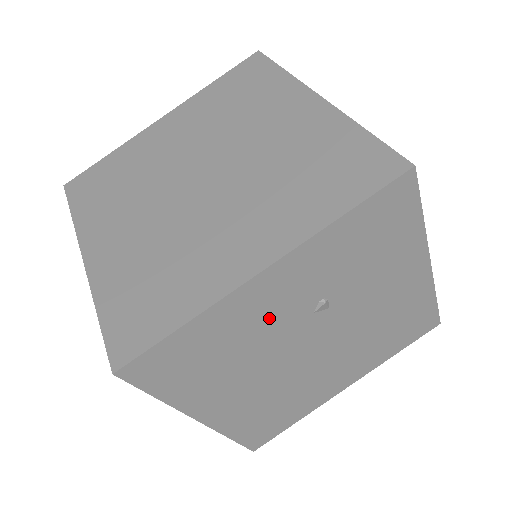
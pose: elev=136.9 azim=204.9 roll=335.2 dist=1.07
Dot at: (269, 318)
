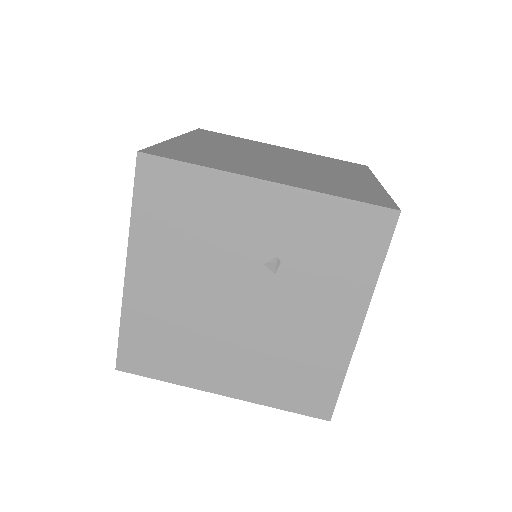
Dot at: (239, 229)
